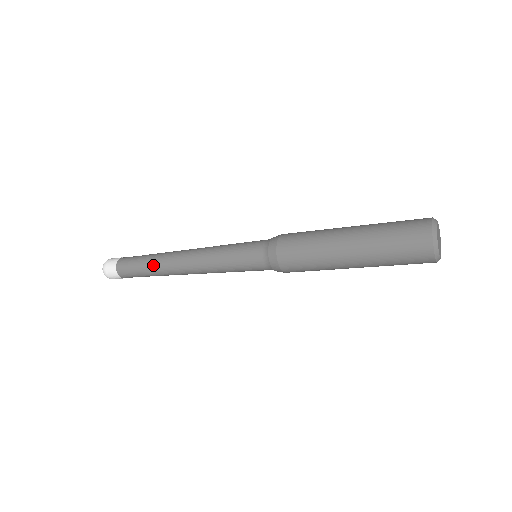
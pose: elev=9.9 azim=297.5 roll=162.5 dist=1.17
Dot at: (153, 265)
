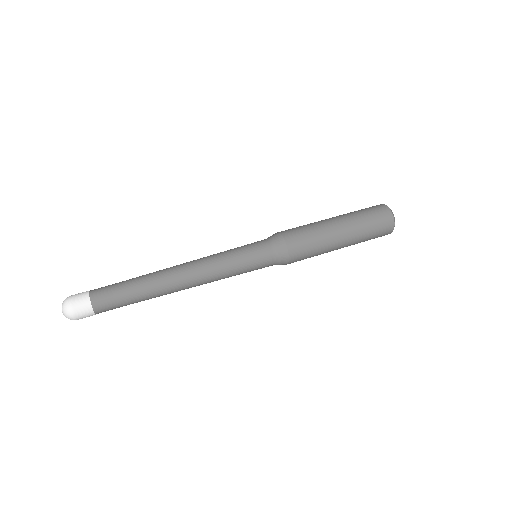
Dot at: (148, 289)
